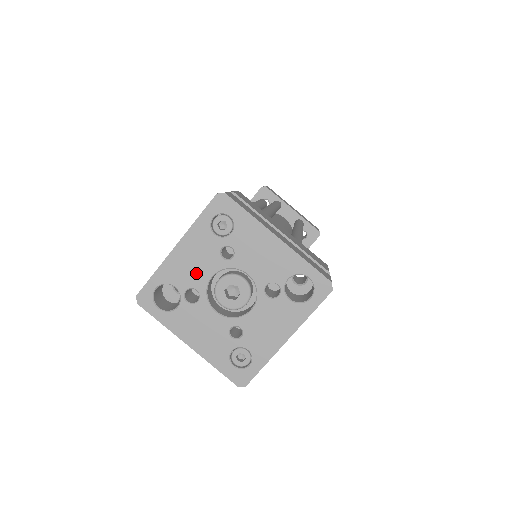
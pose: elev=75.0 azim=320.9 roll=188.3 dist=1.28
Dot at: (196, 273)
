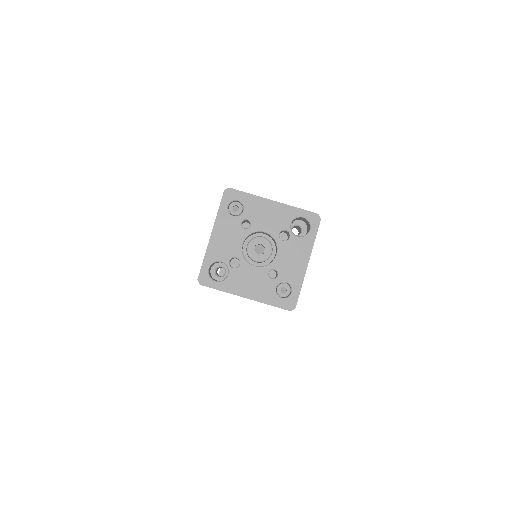
Dot at: (231, 246)
